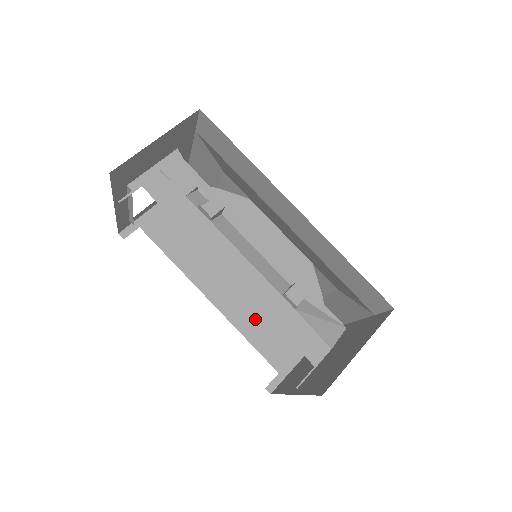
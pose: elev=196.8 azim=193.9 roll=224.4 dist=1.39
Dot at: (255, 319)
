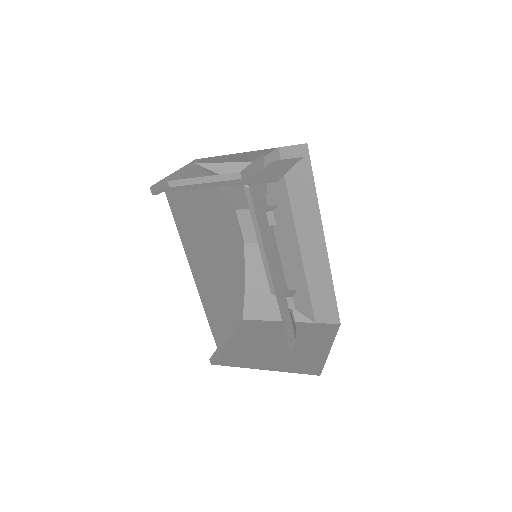
Dot at: (213, 300)
